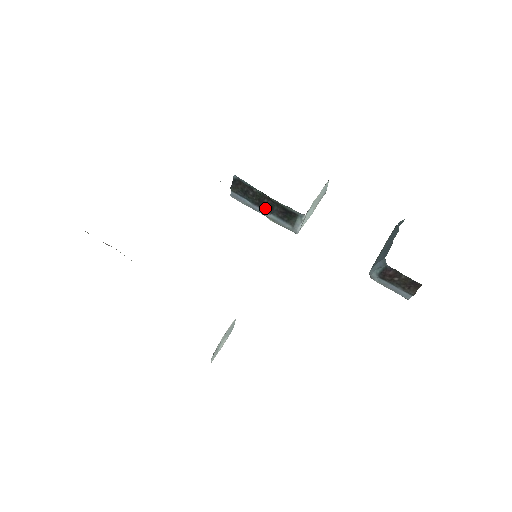
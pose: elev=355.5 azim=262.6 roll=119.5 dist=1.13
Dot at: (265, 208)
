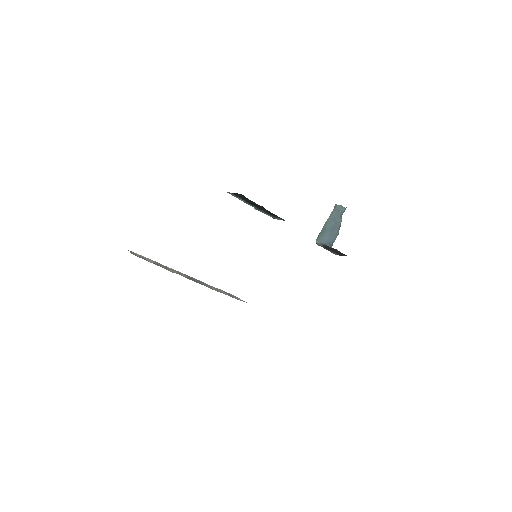
Dot at: (256, 206)
